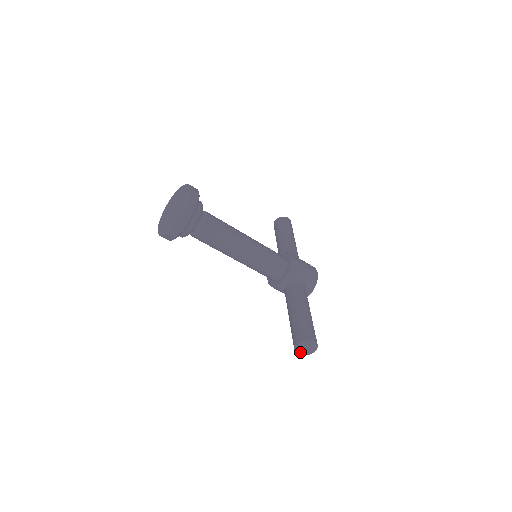
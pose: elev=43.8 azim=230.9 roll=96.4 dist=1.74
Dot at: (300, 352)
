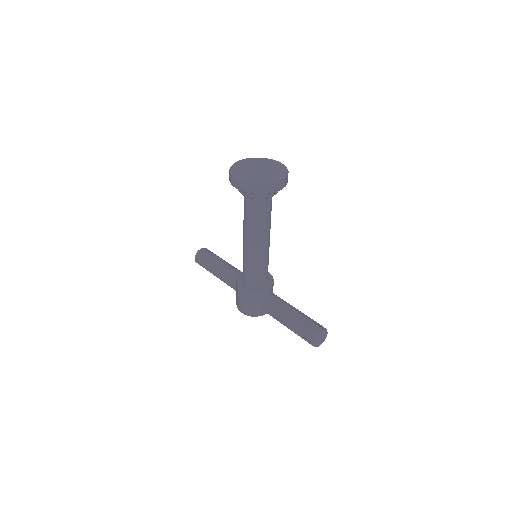
Dot at: (317, 341)
